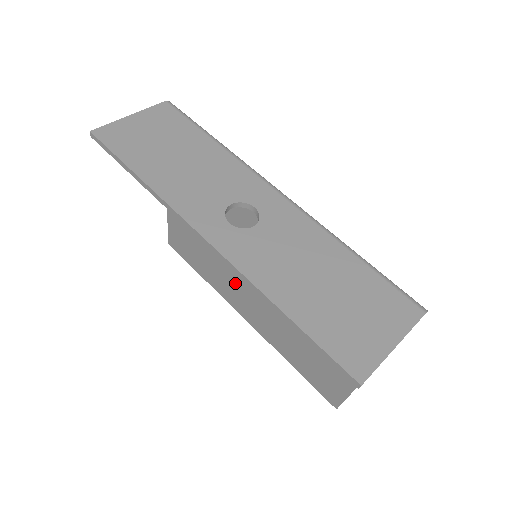
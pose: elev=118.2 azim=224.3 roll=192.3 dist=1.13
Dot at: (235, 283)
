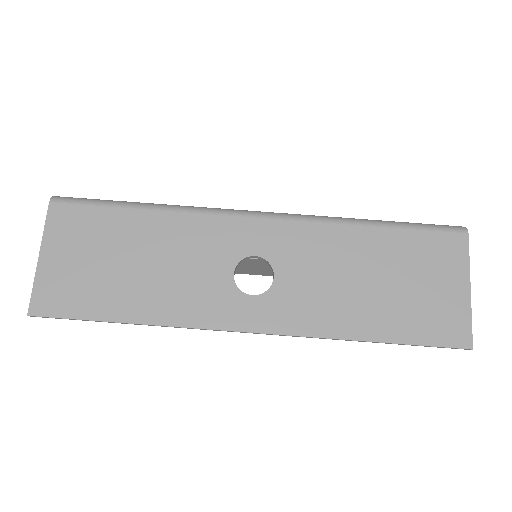
Dot at: occluded
